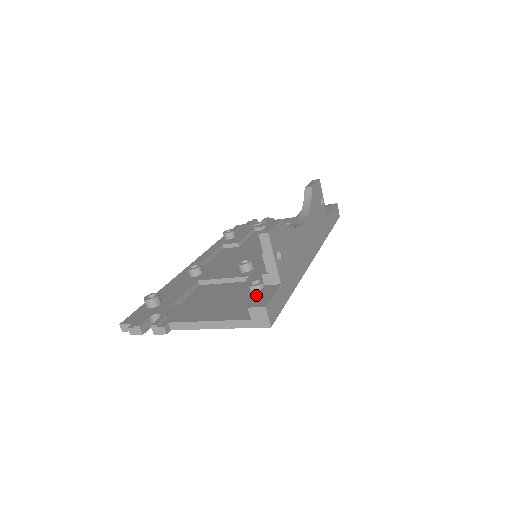
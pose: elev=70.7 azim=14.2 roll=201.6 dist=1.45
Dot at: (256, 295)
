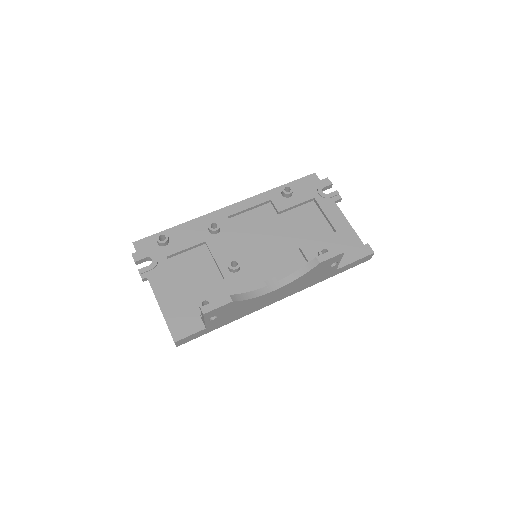
Dot at: (200, 310)
